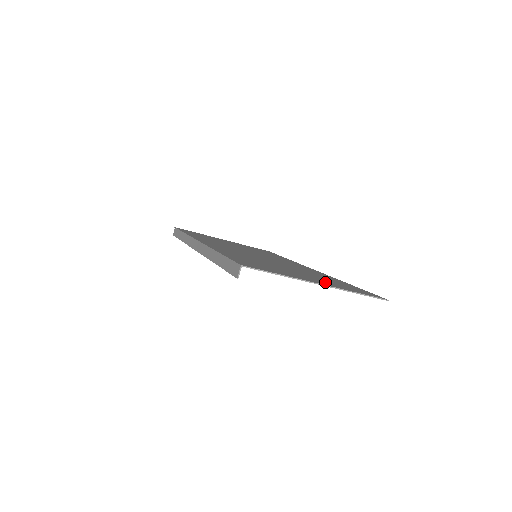
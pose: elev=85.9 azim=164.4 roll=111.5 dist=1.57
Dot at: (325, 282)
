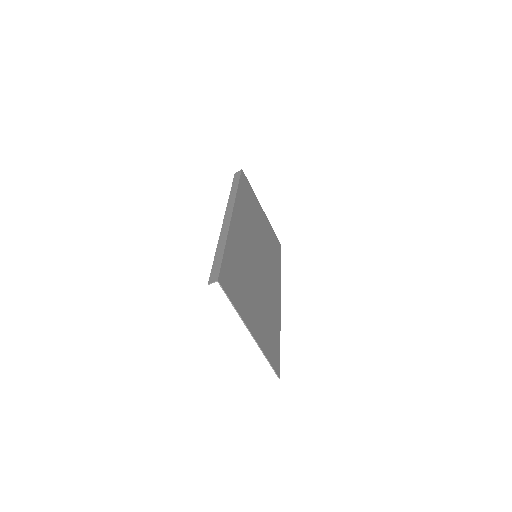
Dot at: (260, 330)
